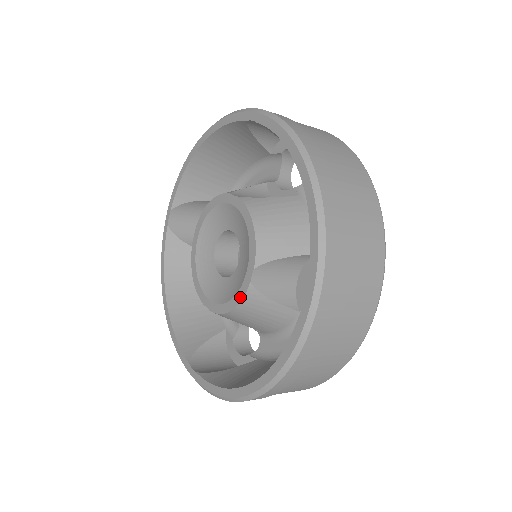
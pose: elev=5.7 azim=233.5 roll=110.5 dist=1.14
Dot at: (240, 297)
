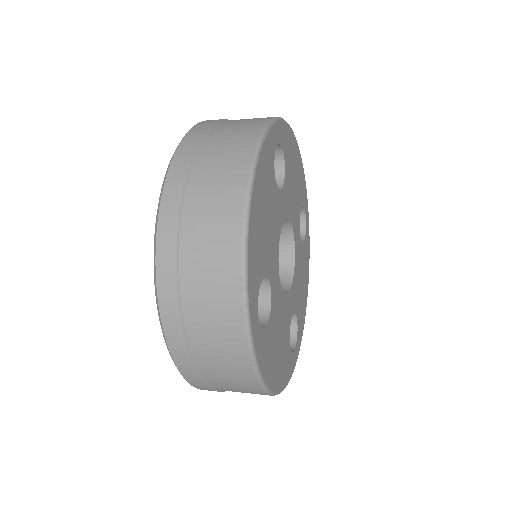
Dot at: occluded
